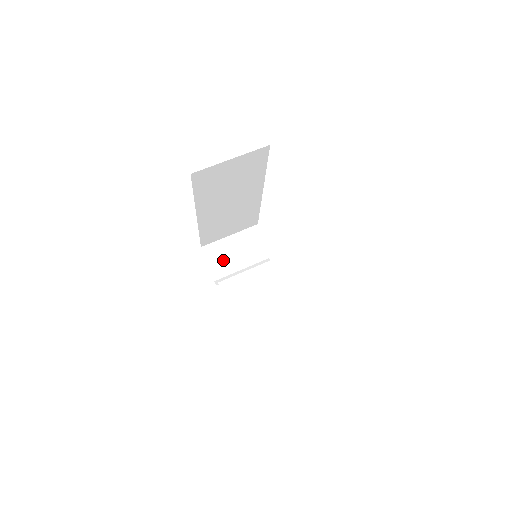
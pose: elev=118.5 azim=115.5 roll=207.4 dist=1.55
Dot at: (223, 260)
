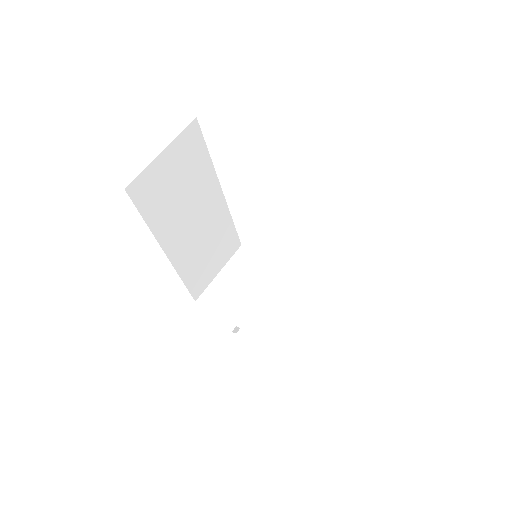
Dot at: (228, 304)
